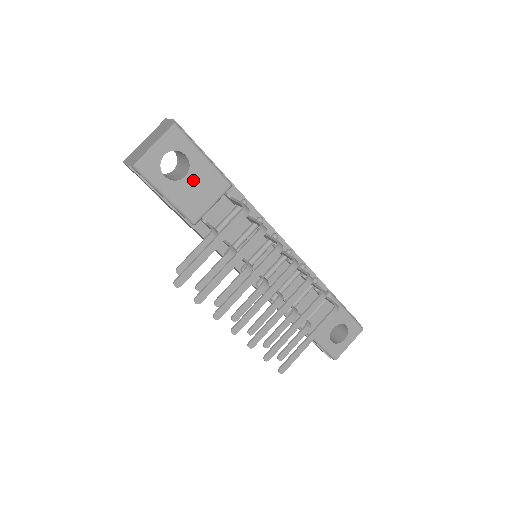
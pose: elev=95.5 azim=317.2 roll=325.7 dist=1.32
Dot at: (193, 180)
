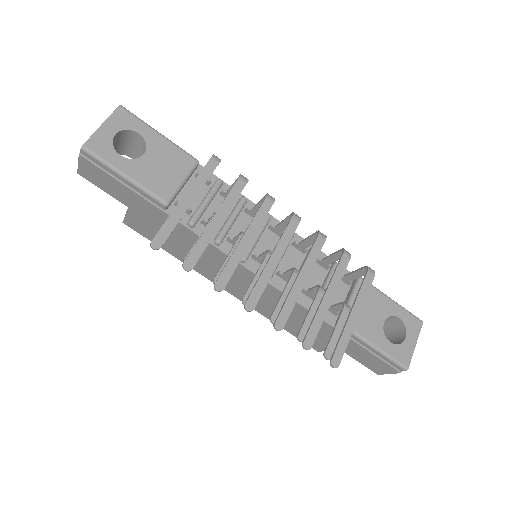
Dot at: (153, 158)
